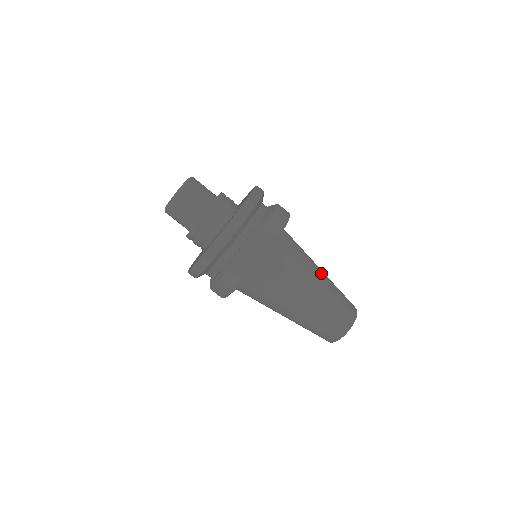
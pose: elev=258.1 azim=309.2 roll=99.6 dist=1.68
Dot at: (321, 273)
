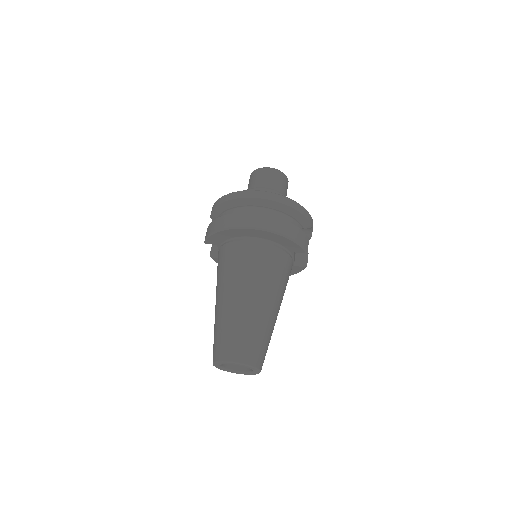
Dot at: (273, 308)
